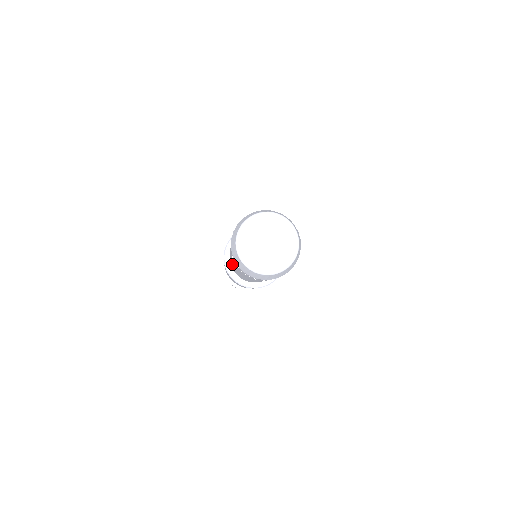
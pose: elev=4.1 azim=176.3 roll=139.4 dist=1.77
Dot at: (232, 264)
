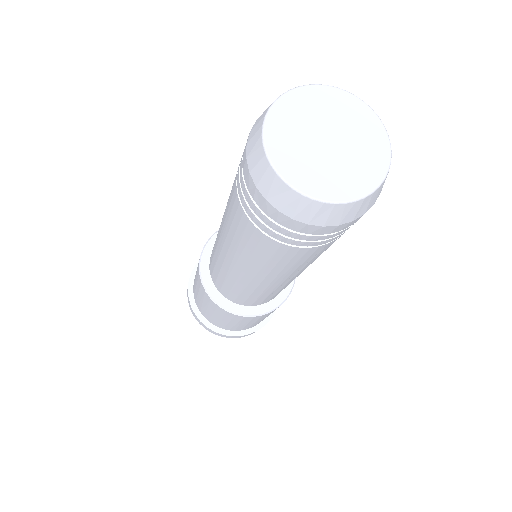
Dot at: (220, 243)
